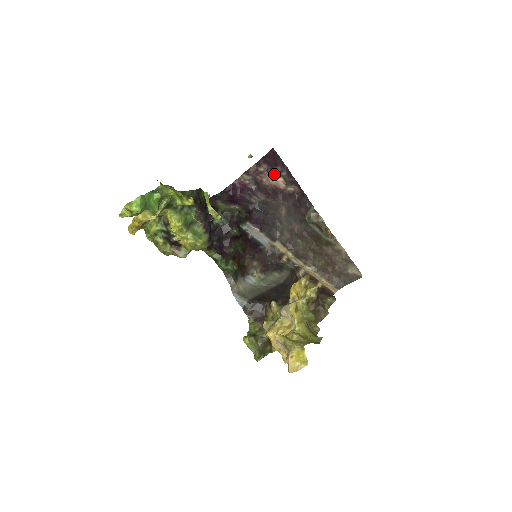
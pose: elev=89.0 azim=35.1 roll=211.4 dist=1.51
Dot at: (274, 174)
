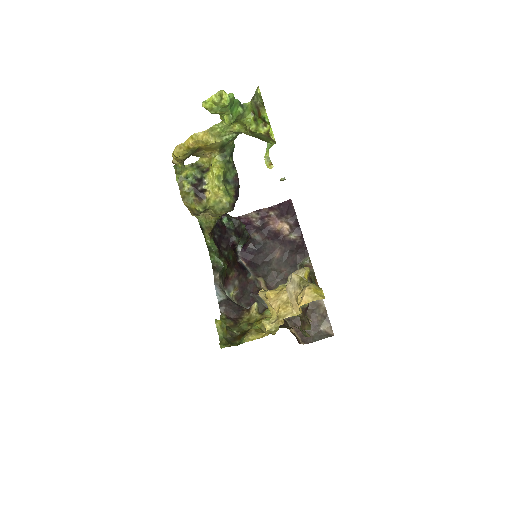
Dot at: (282, 220)
